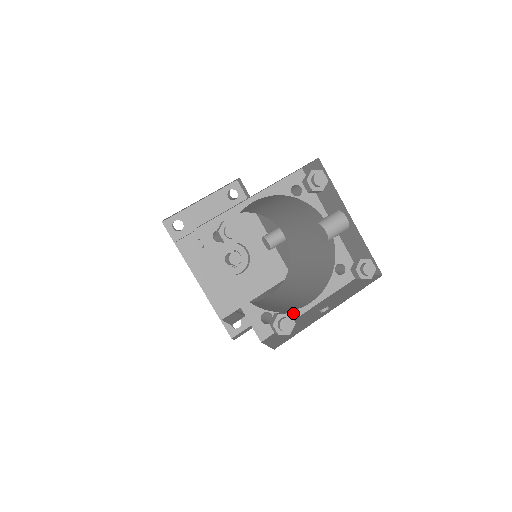
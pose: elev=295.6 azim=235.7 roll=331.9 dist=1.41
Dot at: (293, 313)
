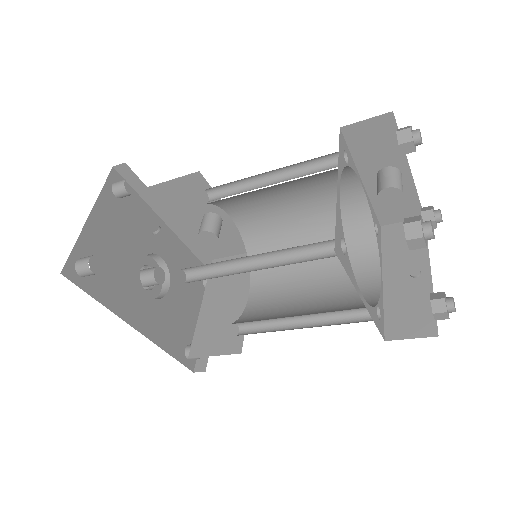
Dot at: (381, 294)
